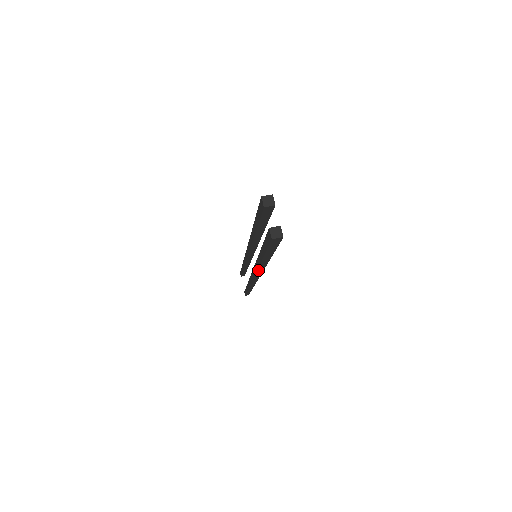
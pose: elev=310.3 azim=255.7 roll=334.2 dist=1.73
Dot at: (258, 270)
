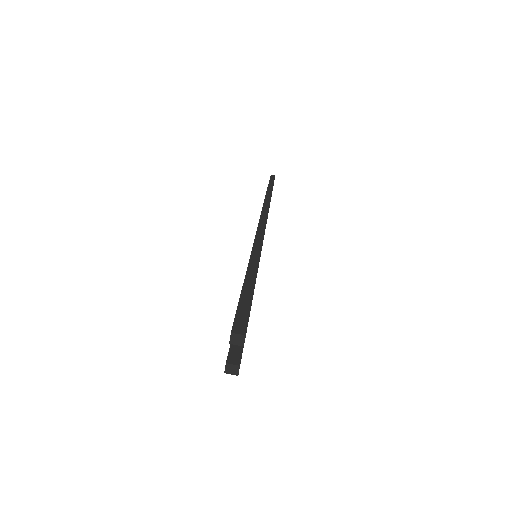
Dot at: occluded
